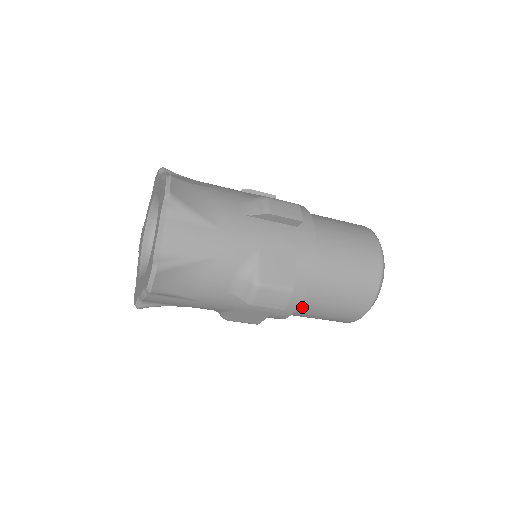
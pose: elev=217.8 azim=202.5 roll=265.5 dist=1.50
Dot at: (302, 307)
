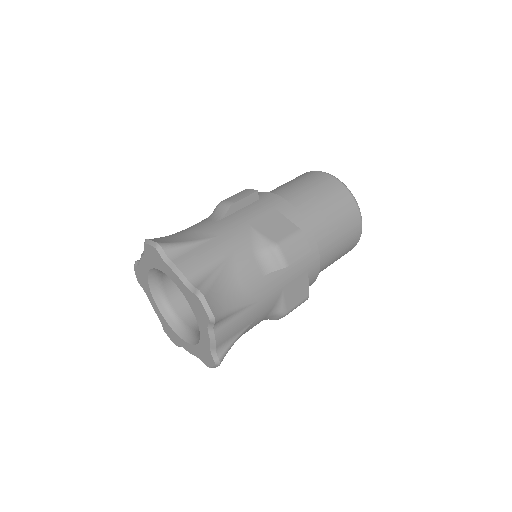
Dot at: (320, 247)
